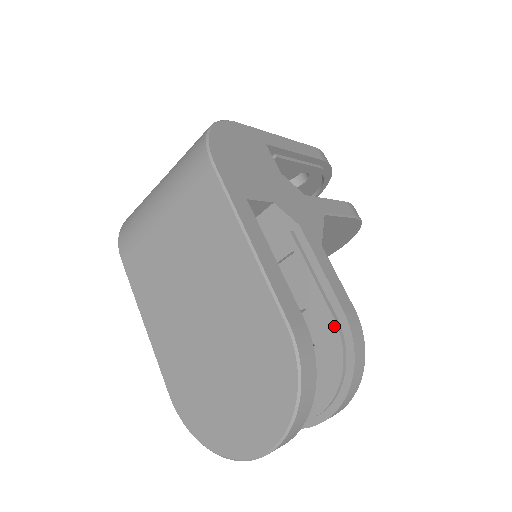
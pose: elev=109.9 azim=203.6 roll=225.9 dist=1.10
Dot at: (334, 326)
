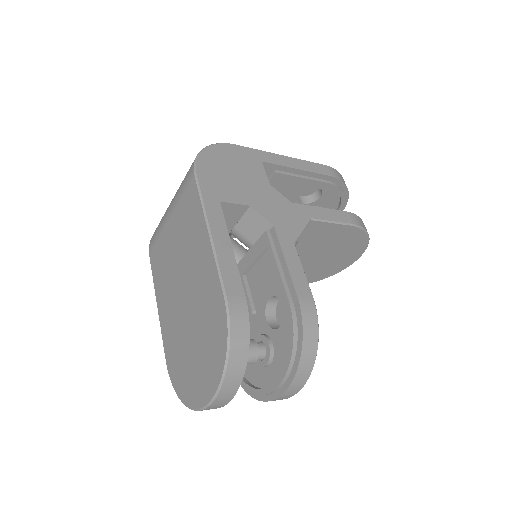
Dot at: (289, 309)
